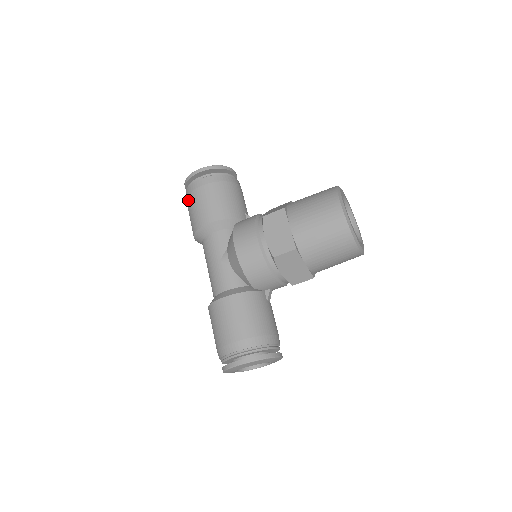
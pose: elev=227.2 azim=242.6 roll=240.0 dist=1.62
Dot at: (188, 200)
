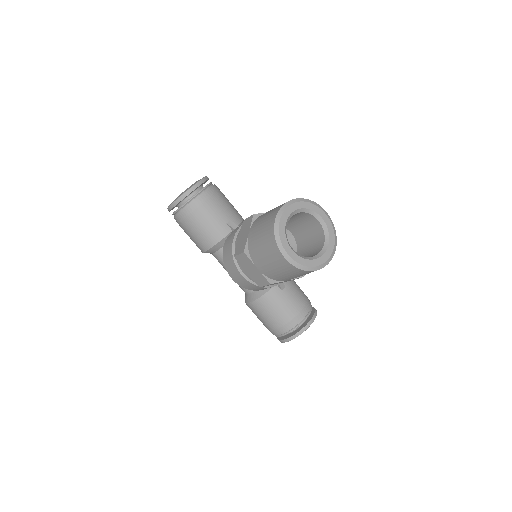
Dot at: occluded
